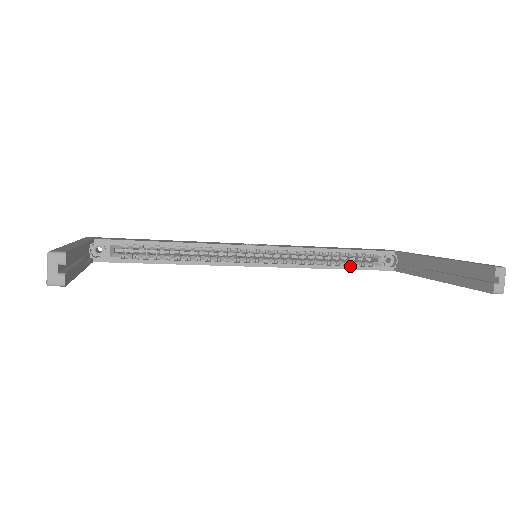
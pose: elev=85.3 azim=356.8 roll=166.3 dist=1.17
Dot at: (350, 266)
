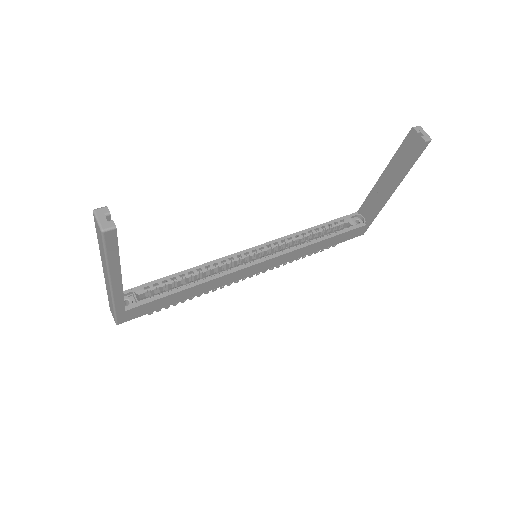
Dot at: (332, 234)
